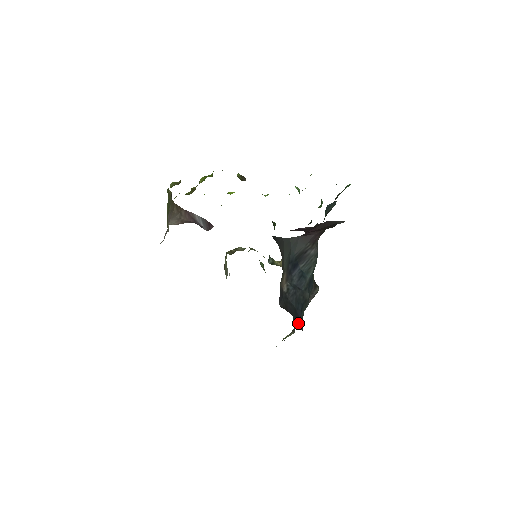
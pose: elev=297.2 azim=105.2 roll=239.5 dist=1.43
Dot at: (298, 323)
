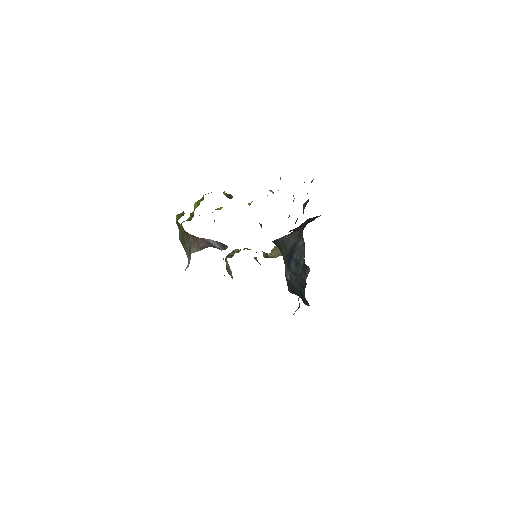
Dot at: (305, 301)
